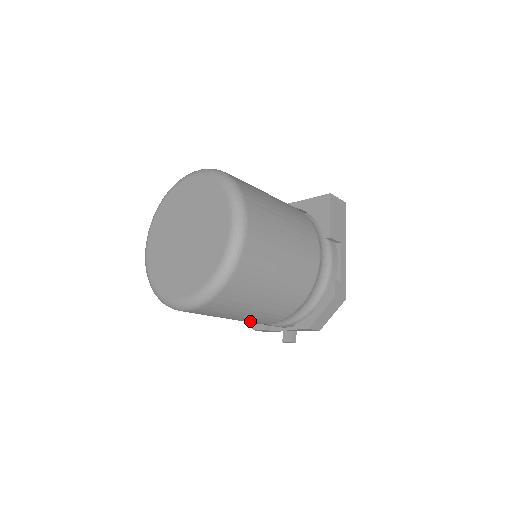
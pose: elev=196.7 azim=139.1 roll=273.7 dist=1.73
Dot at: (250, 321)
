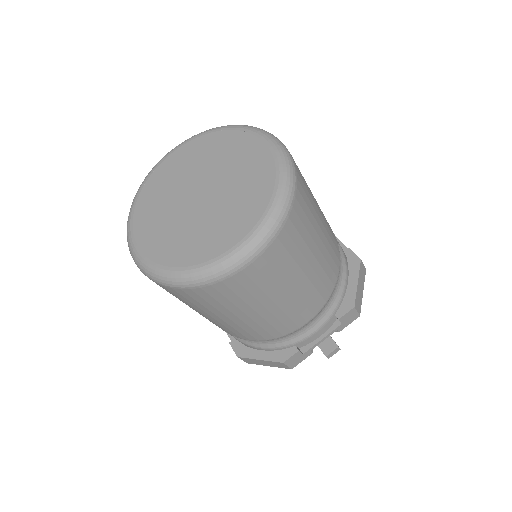
Dot at: (298, 309)
